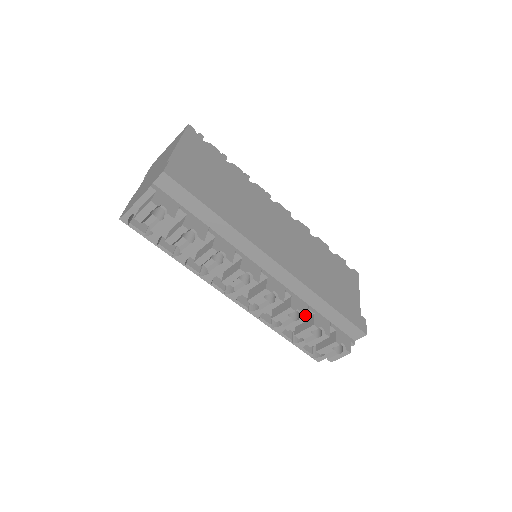
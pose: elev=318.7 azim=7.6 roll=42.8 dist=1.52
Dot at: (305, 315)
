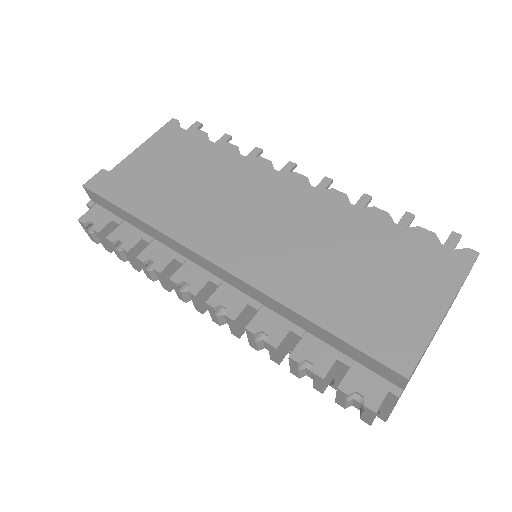
Dot at: (275, 340)
